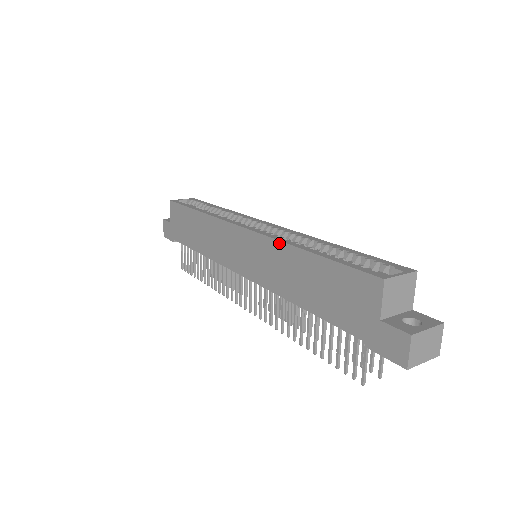
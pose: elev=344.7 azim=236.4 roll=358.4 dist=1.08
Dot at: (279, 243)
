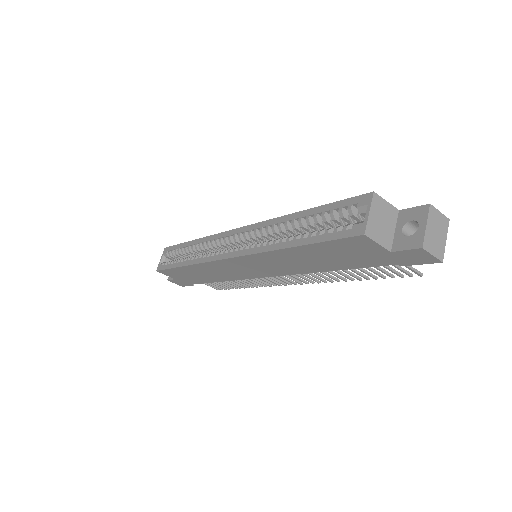
Dot at: (265, 254)
